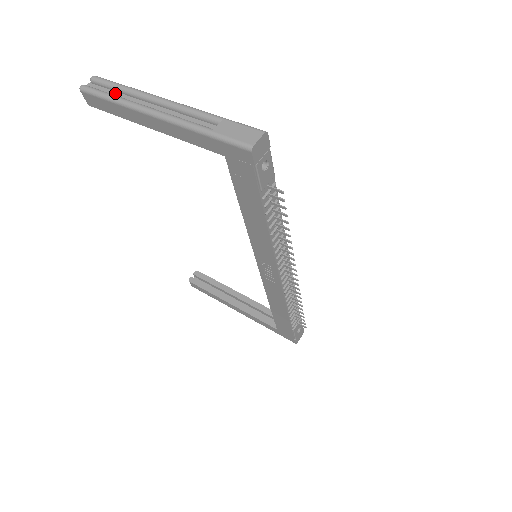
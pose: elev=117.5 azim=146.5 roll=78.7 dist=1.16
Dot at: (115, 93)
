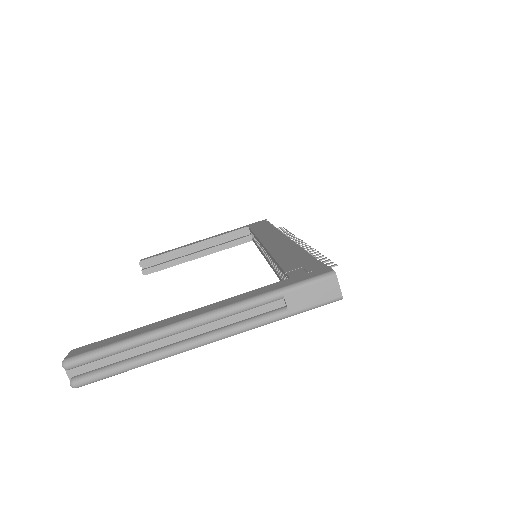
Dot at: (119, 356)
